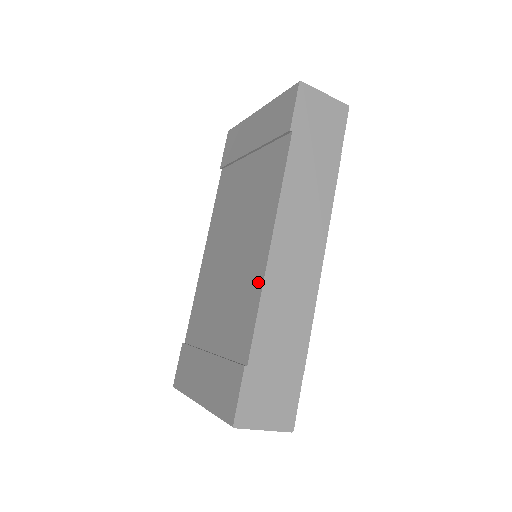
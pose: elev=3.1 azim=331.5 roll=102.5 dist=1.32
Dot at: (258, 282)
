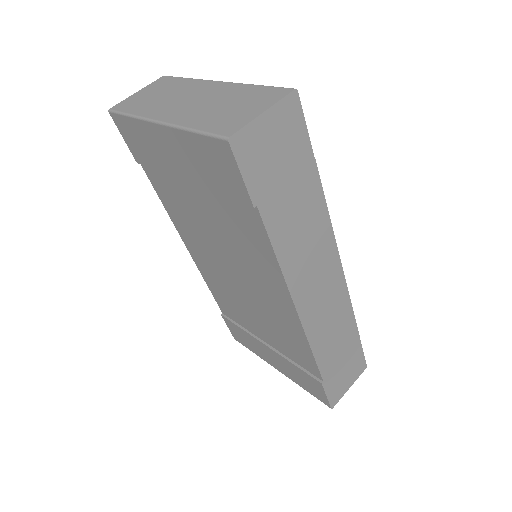
Dot at: (298, 332)
